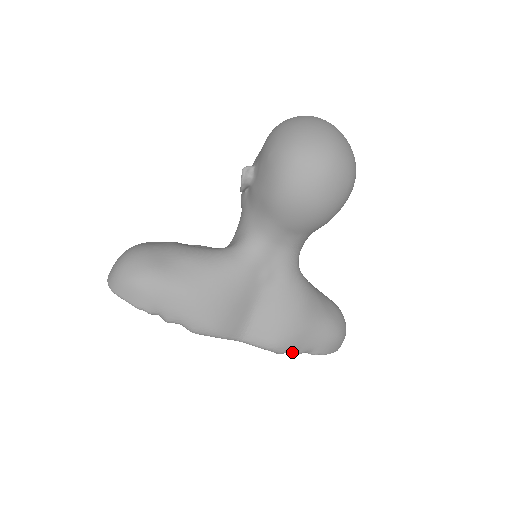
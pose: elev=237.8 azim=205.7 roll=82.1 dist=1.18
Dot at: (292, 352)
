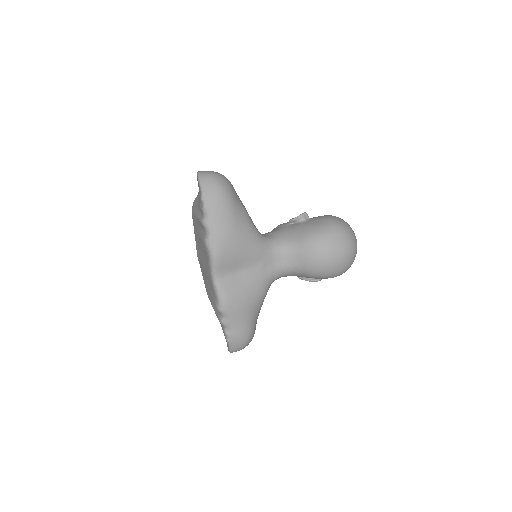
Dot at: (223, 318)
